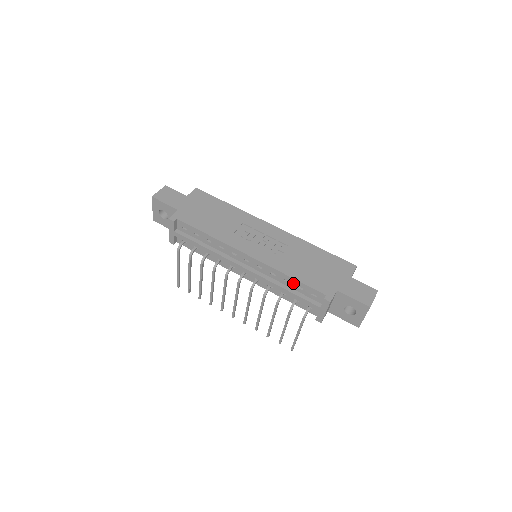
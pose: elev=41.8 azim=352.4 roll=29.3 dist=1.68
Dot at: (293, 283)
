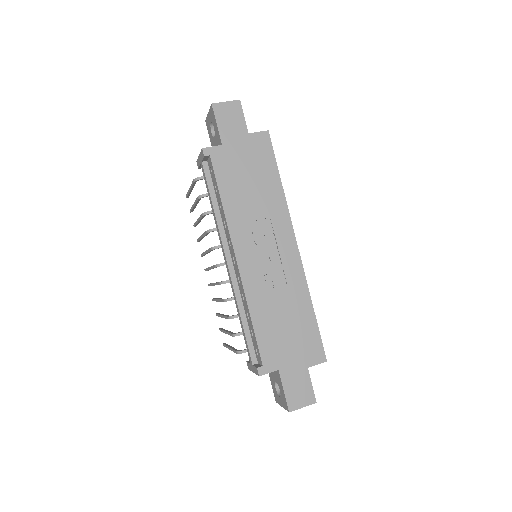
Dot at: (250, 324)
